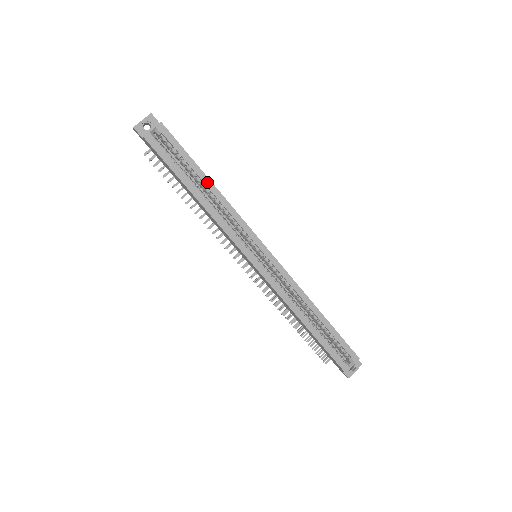
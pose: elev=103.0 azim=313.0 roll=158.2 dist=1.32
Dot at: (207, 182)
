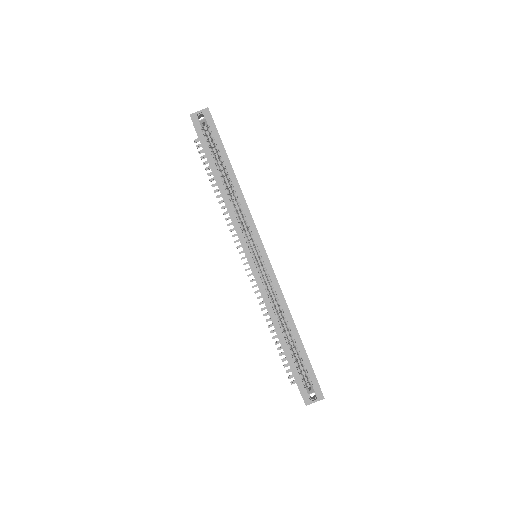
Dot at: (232, 176)
